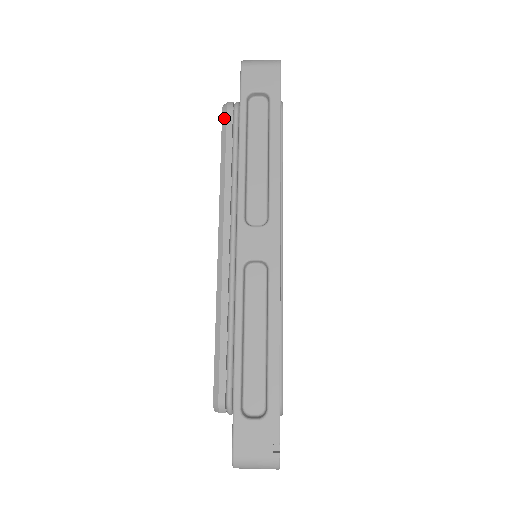
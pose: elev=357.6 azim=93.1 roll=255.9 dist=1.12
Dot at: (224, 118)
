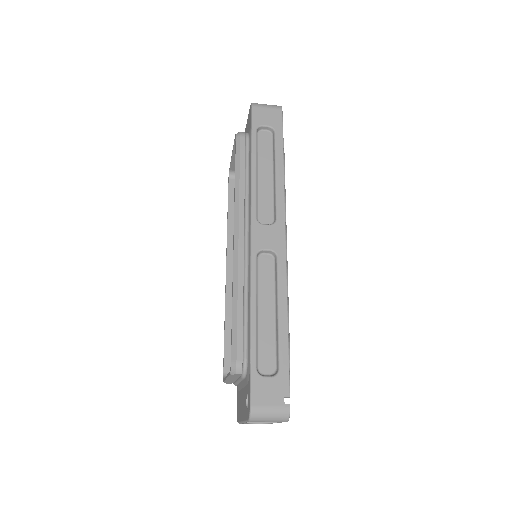
Dot at: (238, 143)
